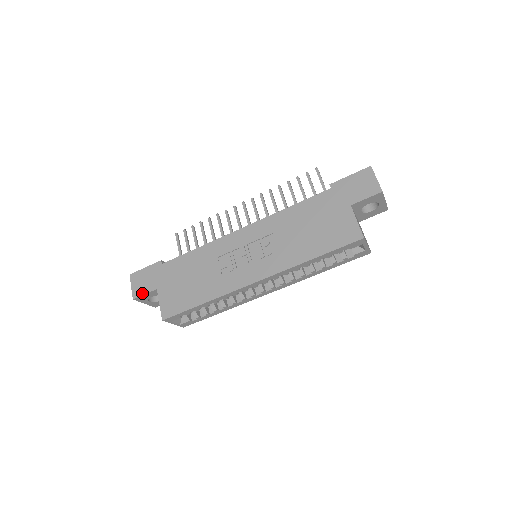
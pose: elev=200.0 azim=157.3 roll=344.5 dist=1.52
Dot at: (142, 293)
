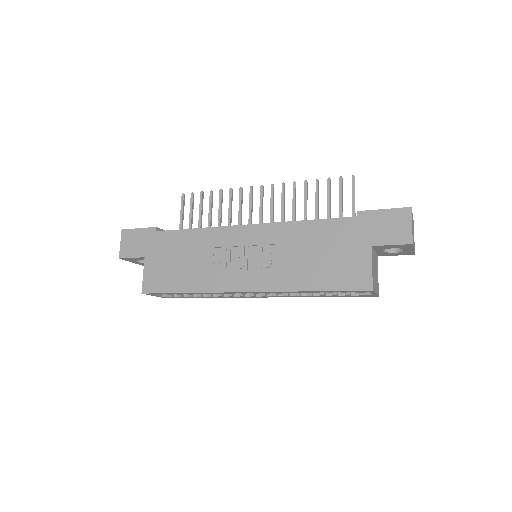
Dot at: (129, 255)
